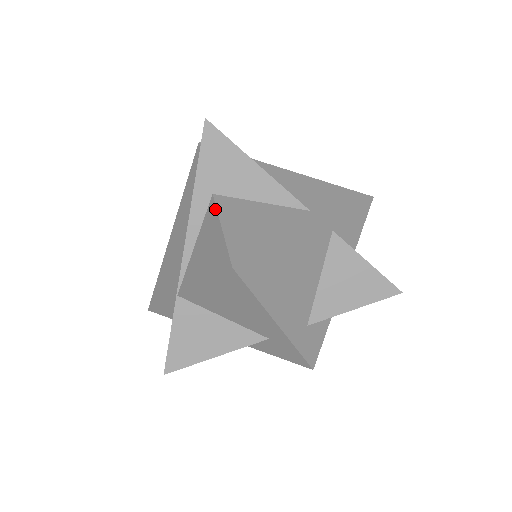
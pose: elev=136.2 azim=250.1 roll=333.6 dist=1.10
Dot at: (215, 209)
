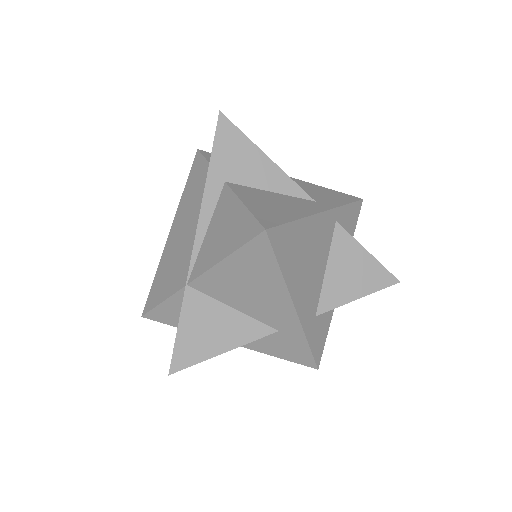
Dot at: (231, 192)
